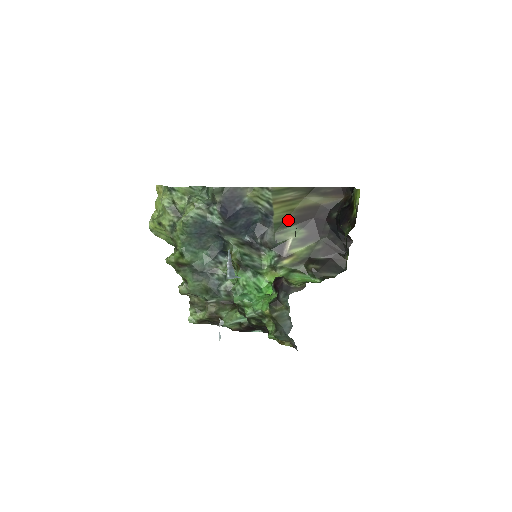
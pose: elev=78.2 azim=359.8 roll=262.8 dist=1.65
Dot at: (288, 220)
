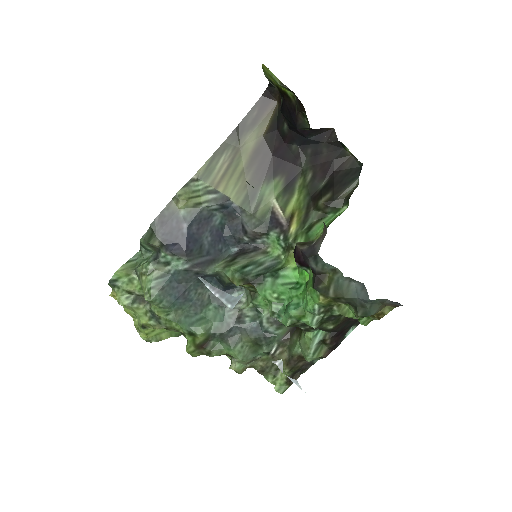
Dot at: (250, 187)
